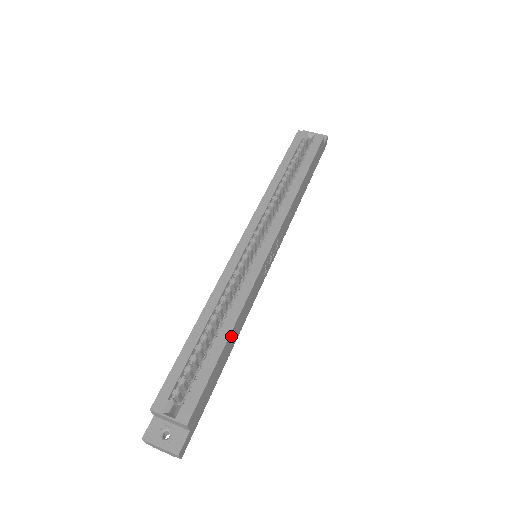
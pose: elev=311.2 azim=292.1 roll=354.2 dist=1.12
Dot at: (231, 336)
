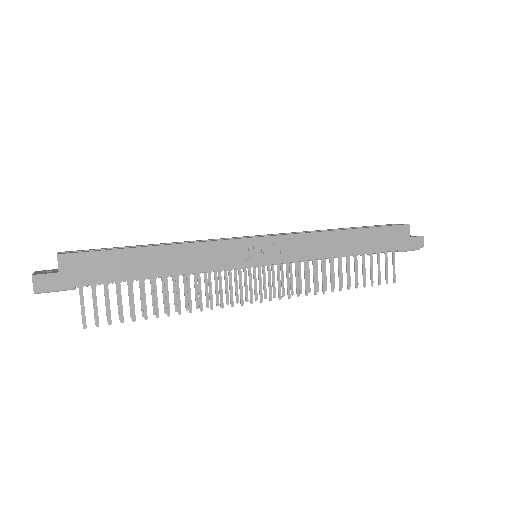
Dot at: (161, 252)
